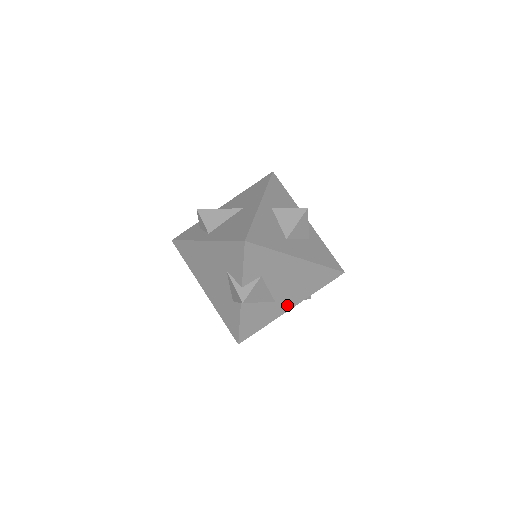
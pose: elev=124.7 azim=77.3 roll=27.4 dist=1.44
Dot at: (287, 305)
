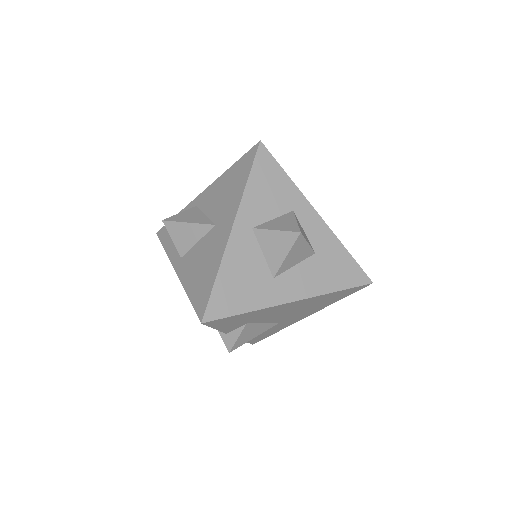
Dot at: (299, 318)
